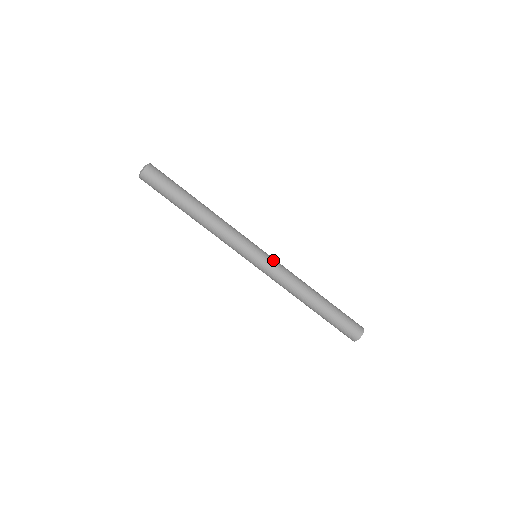
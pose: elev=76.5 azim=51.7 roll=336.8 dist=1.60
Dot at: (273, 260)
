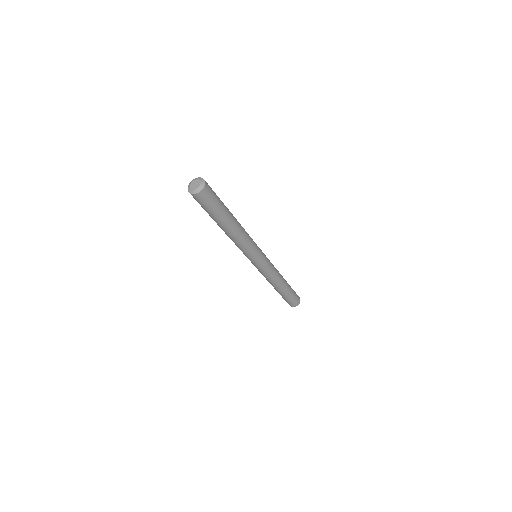
Dot at: (268, 264)
